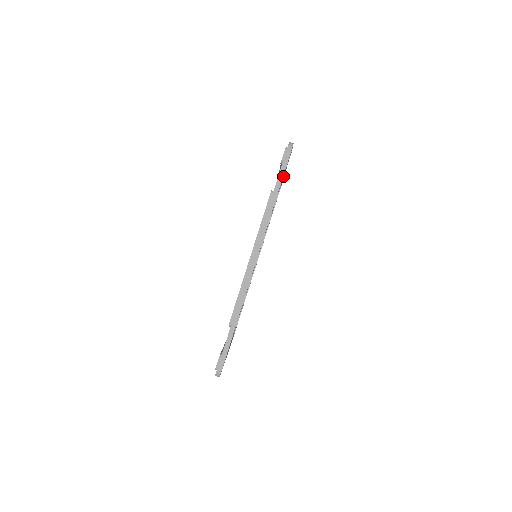
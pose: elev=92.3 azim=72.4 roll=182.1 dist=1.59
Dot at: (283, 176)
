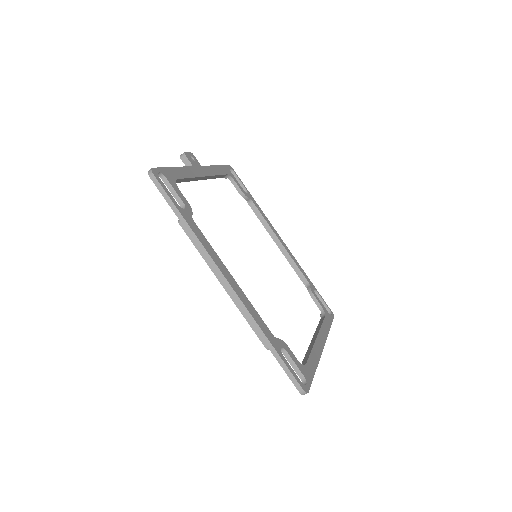
Dot at: (206, 177)
